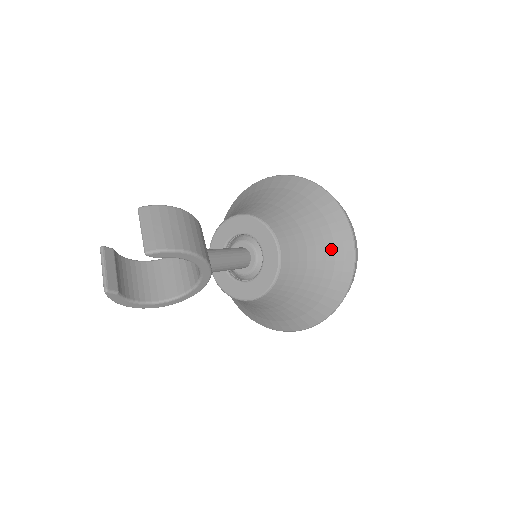
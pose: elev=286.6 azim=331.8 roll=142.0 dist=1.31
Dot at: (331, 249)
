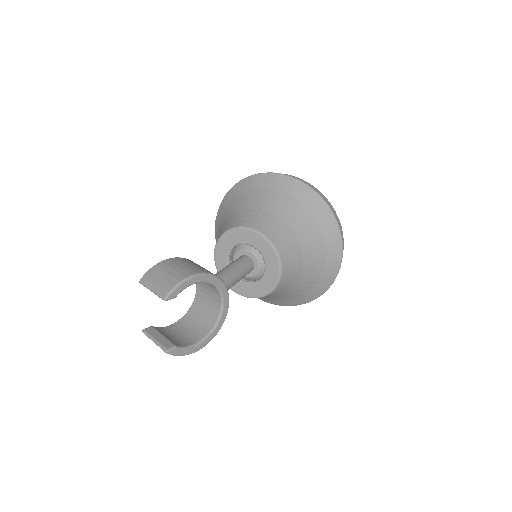
Dot at: (297, 204)
